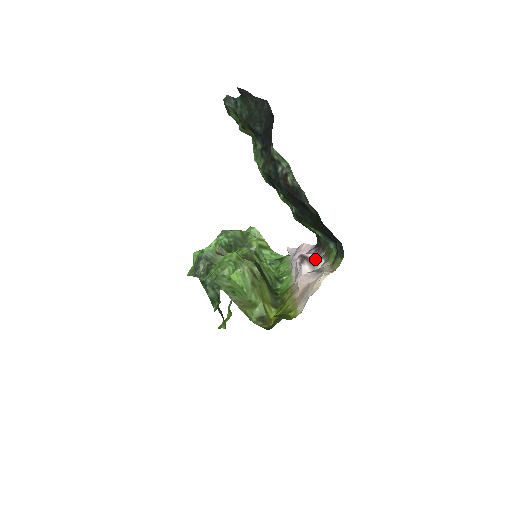
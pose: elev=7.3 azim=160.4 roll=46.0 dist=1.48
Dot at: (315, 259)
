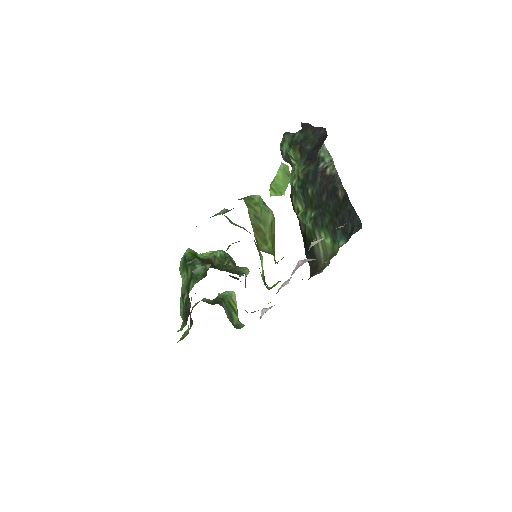
Dot at: occluded
